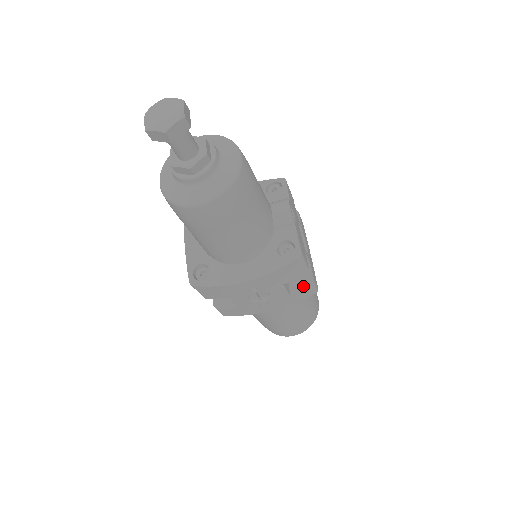
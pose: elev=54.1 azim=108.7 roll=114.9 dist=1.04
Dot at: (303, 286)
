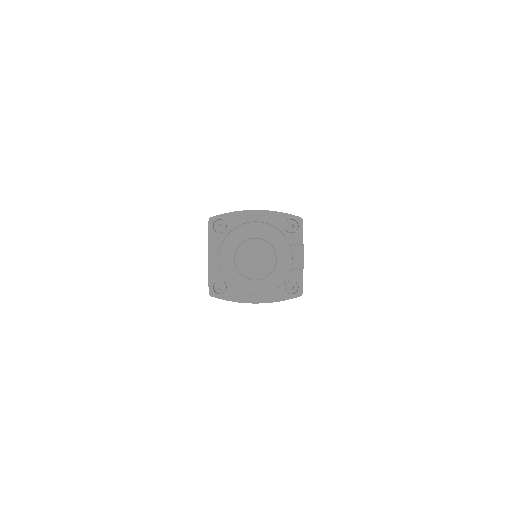
Dot at: occluded
